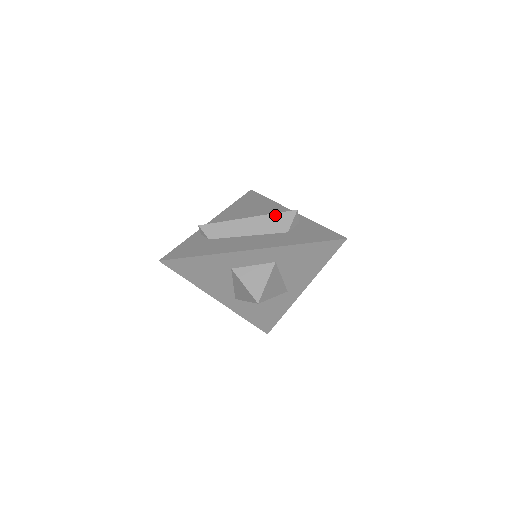
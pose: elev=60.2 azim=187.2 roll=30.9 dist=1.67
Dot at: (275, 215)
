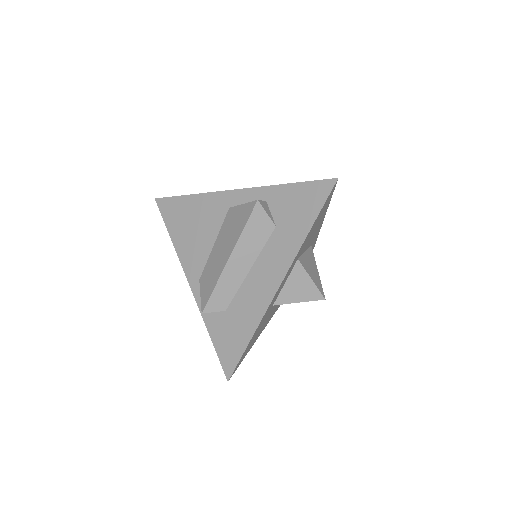
Dot at: (247, 228)
